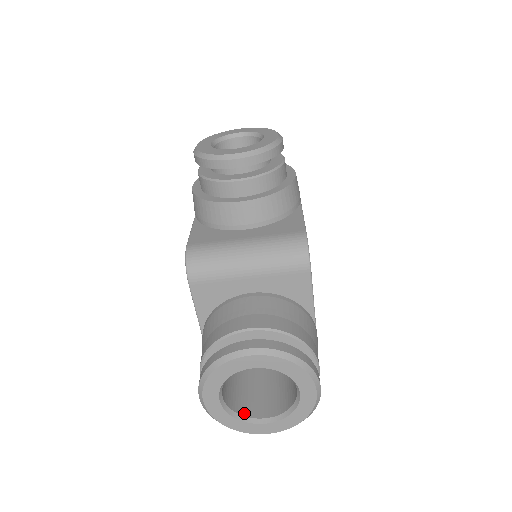
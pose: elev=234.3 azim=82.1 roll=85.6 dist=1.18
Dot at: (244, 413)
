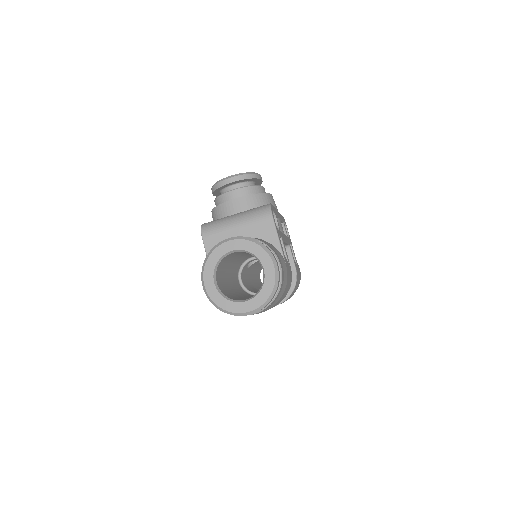
Dot at: (233, 299)
